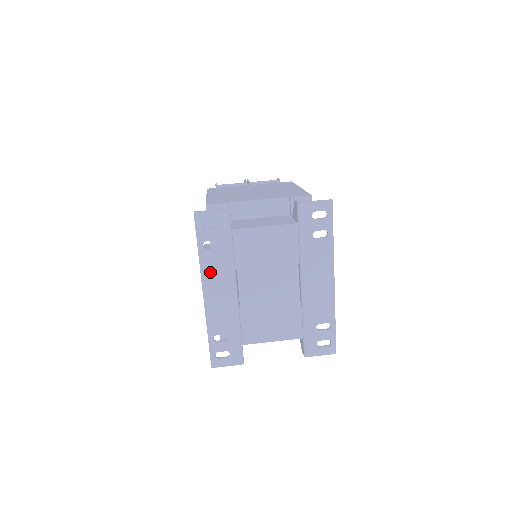
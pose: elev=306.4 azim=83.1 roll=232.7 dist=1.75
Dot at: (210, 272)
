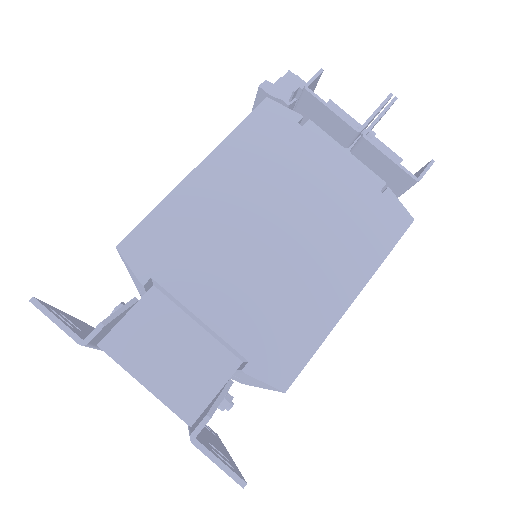
Dot at: occluded
